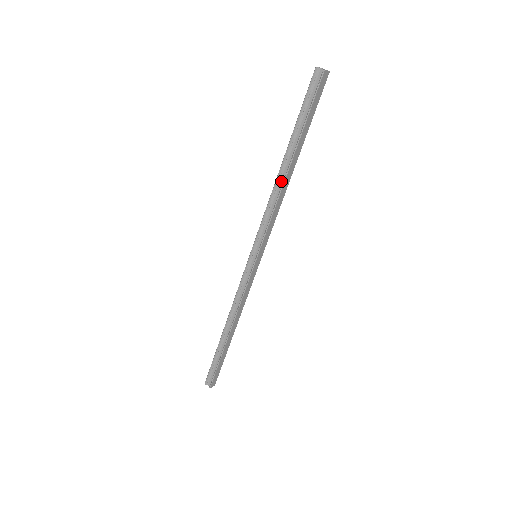
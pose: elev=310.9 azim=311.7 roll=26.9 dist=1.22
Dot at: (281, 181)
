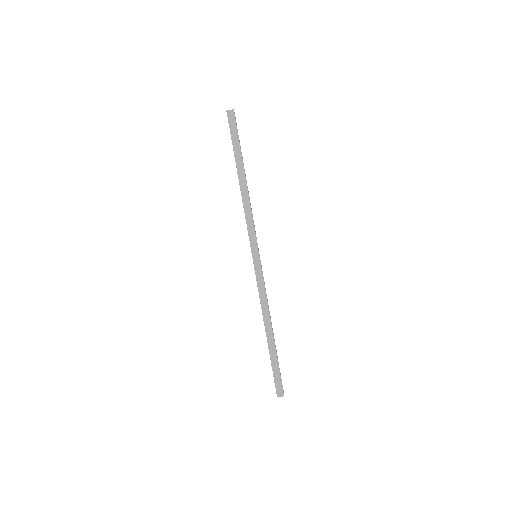
Dot at: (242, 192)
